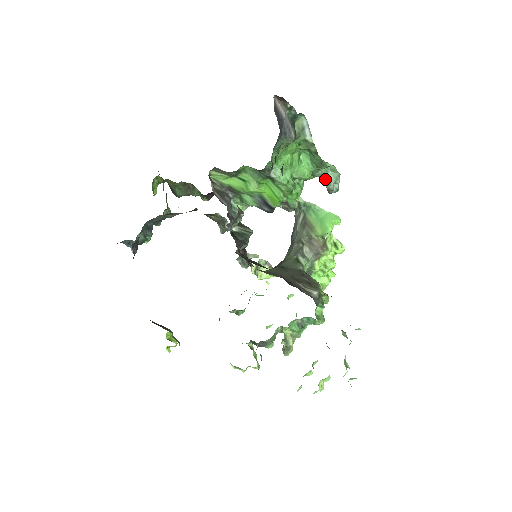
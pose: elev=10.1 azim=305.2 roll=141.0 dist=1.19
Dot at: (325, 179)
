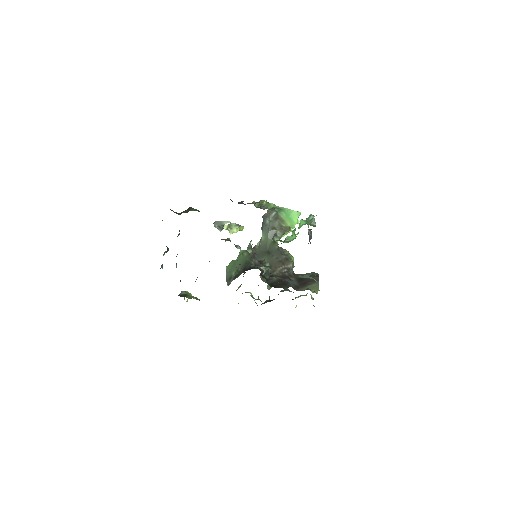
Dot at: (308, 219)
